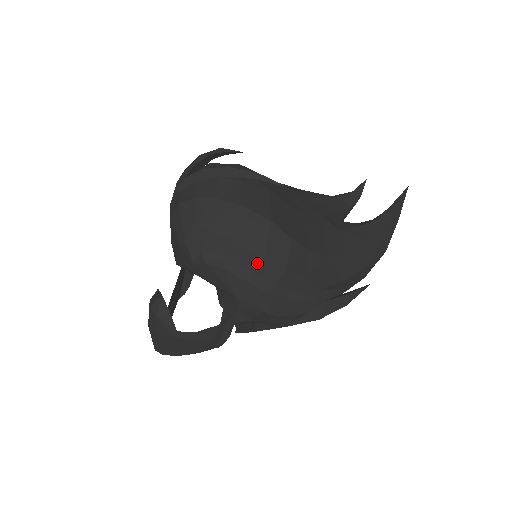
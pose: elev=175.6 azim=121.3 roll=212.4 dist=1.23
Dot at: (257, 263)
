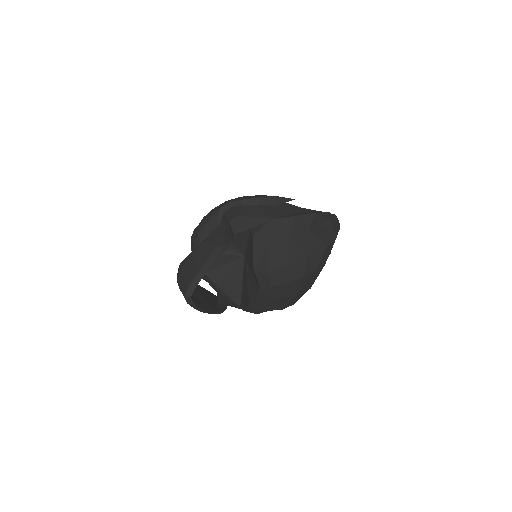
Dot at: occluded
